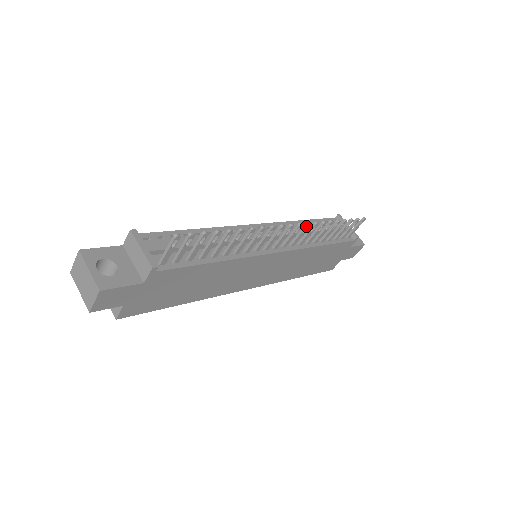
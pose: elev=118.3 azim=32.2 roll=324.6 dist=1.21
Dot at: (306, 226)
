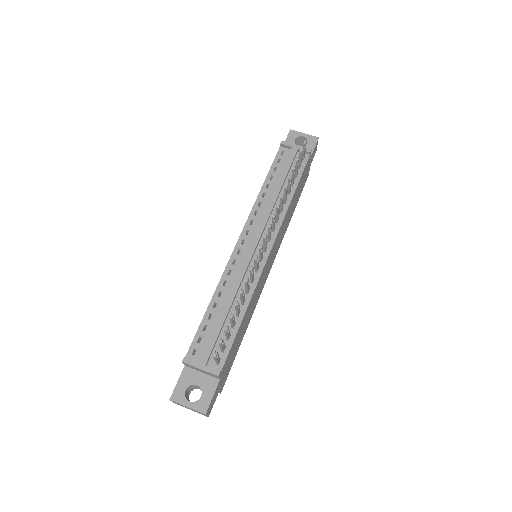
Dot at: occluded
